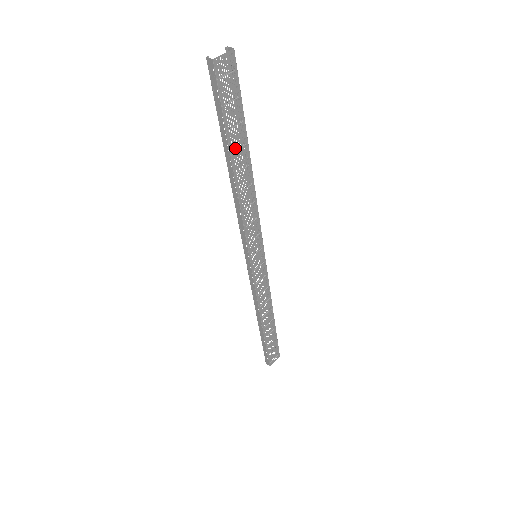
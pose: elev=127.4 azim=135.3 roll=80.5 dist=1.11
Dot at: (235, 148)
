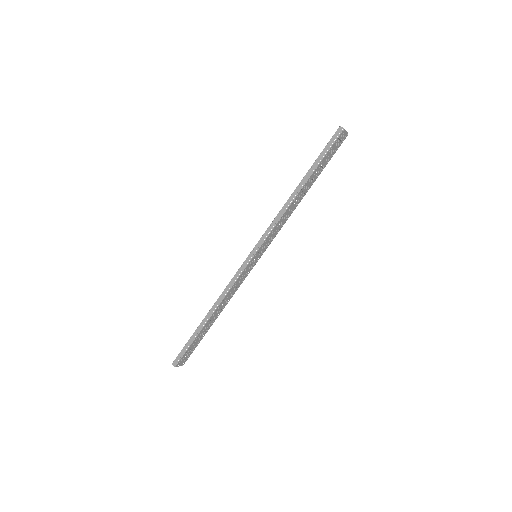
Dot at: (311, 178)
